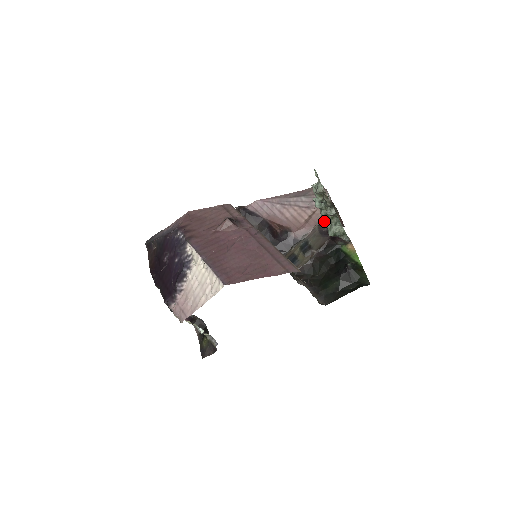
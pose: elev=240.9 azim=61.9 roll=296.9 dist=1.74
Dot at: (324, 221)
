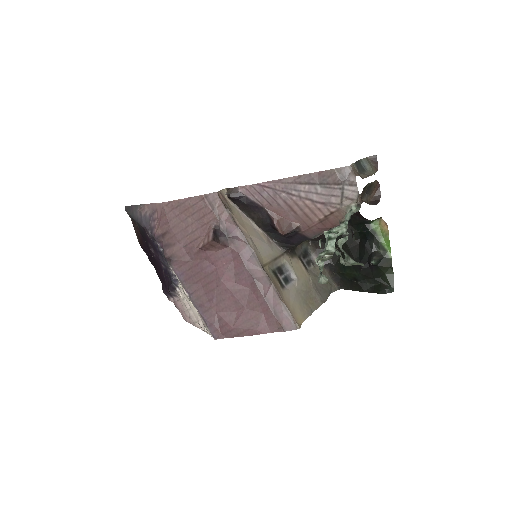
Dot at: (340, 248)
